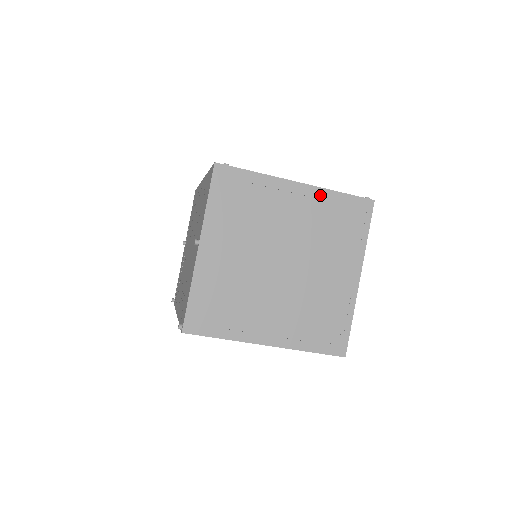
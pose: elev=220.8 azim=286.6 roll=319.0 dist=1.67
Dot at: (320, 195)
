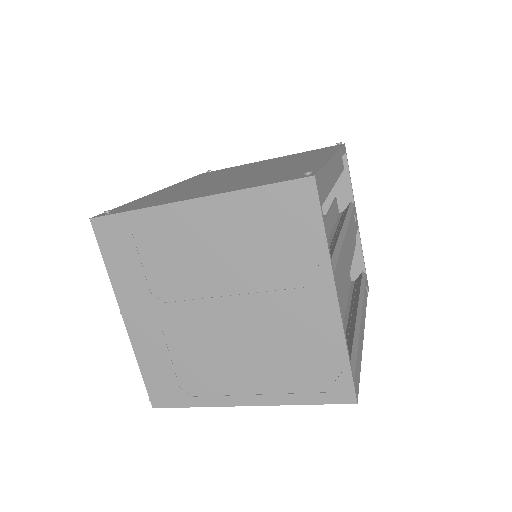
Dot at: (229, 204)
